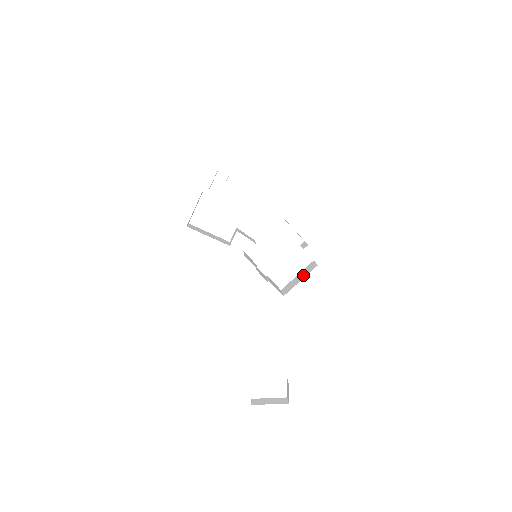
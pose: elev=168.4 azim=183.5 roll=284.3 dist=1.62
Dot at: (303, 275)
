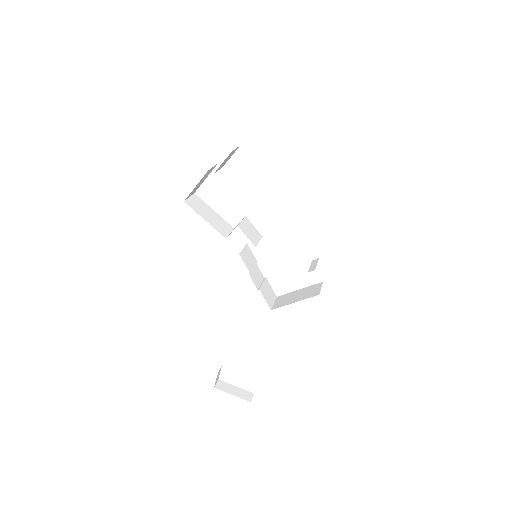
Dot at: (301, 296)
